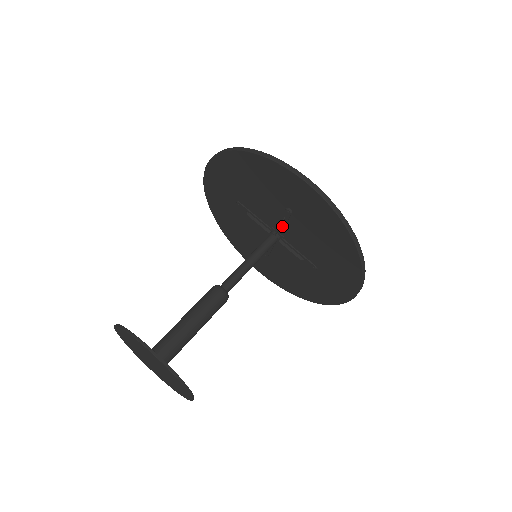
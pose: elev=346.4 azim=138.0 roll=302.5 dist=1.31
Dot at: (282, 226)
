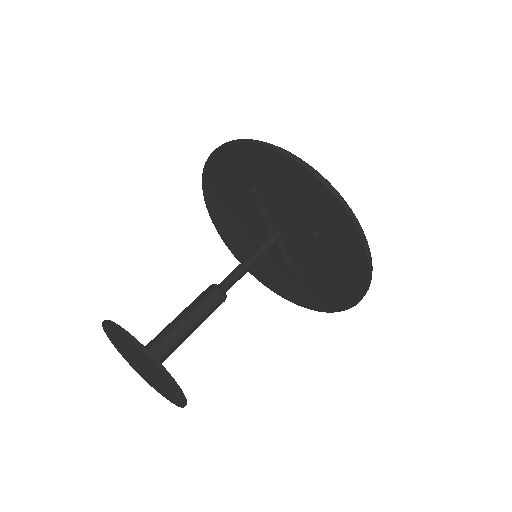
Dot at: (294, 237)
